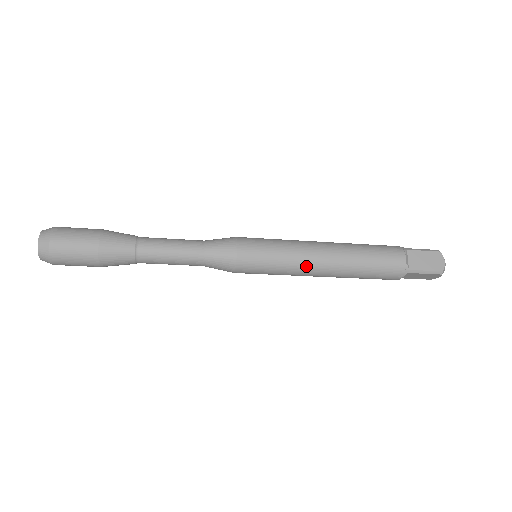
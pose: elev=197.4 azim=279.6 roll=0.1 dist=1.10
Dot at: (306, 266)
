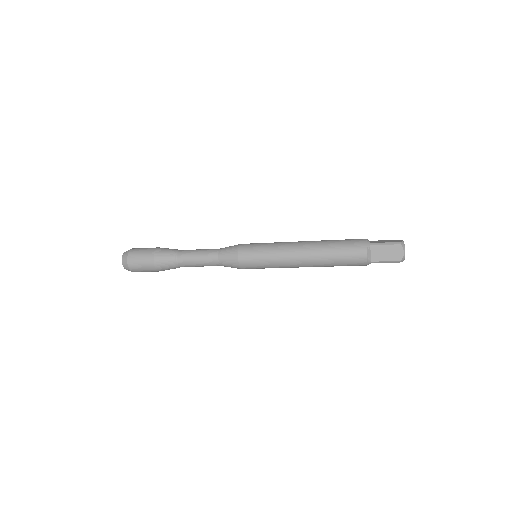
Dot at: (289, 265)
